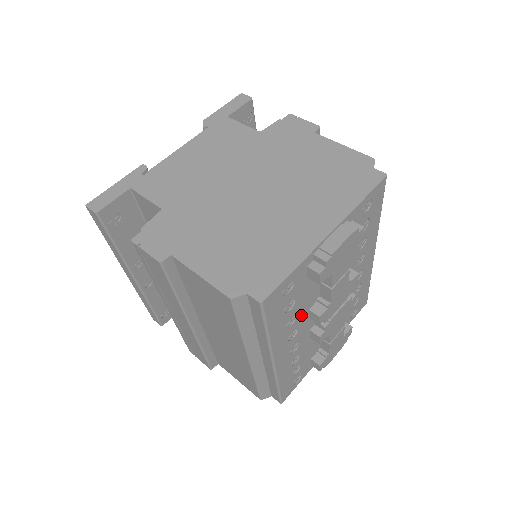
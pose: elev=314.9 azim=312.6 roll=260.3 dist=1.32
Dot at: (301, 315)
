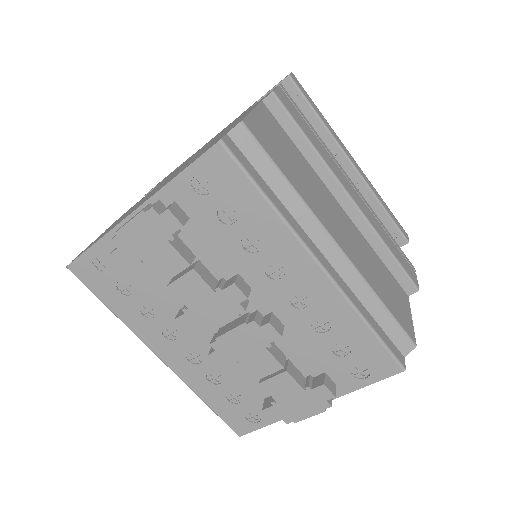
Dot at: (167, 312)
